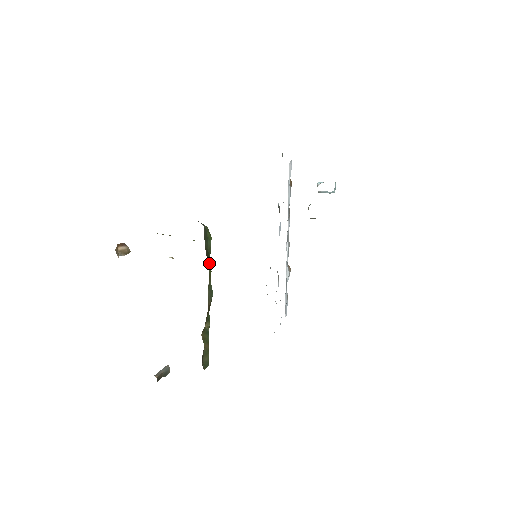
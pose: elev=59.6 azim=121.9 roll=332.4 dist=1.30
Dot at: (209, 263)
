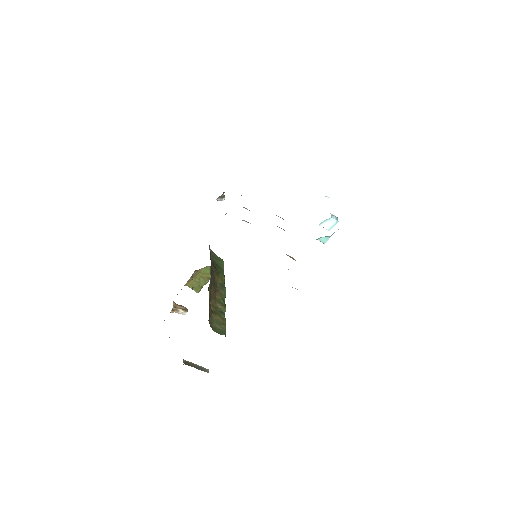
Dot at: (221, 272)
